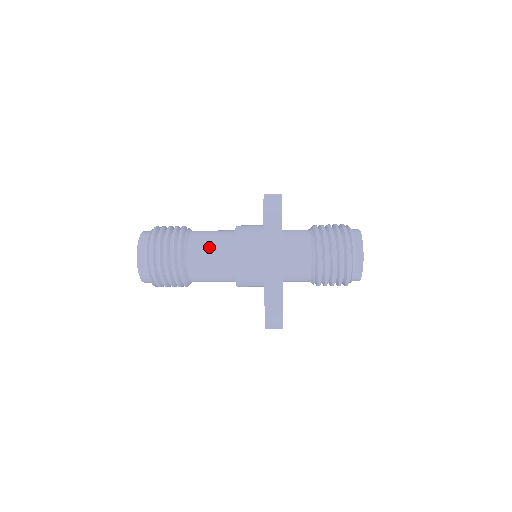
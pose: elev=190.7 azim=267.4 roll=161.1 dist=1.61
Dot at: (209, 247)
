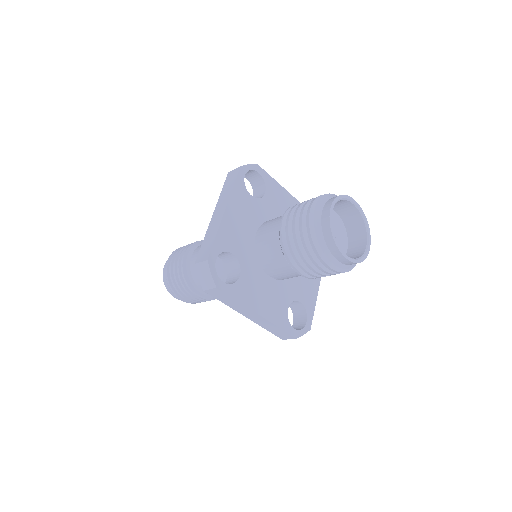
Dot at: occluded
